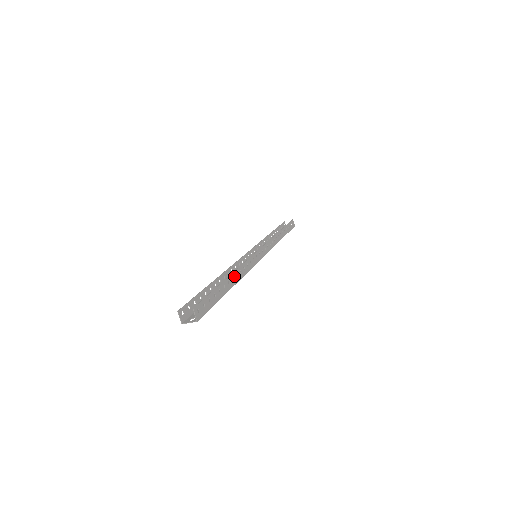
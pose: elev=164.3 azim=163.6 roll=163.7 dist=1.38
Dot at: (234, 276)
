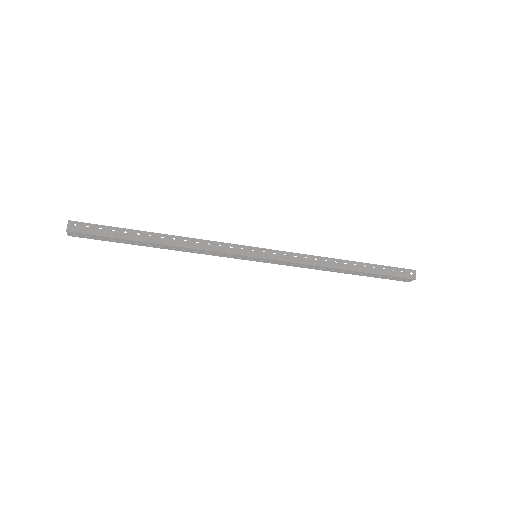
Dot at: (167, 238)
